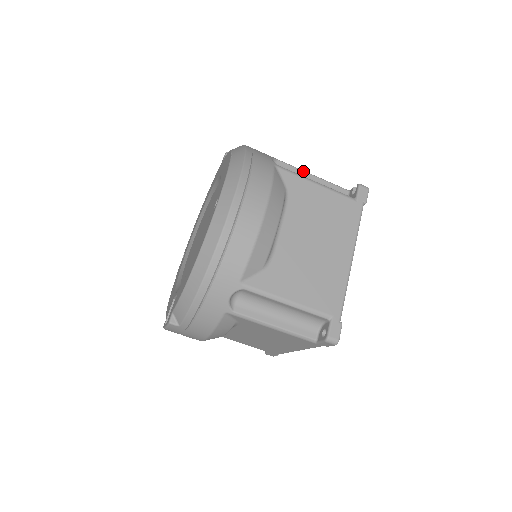
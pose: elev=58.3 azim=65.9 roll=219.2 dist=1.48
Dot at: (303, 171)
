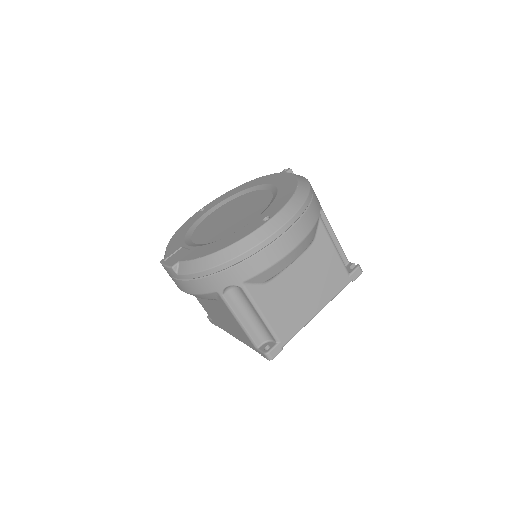
Dot at: (332, 229)
